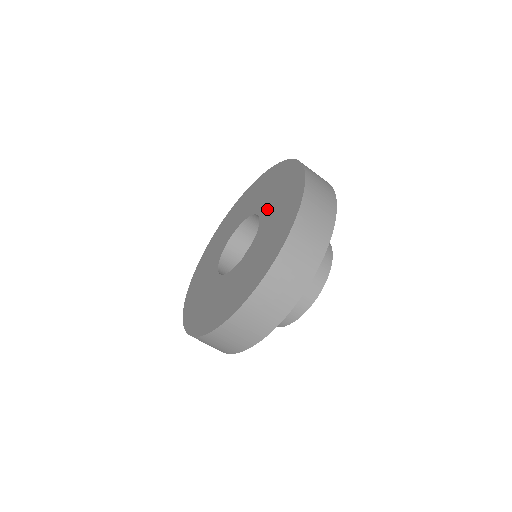
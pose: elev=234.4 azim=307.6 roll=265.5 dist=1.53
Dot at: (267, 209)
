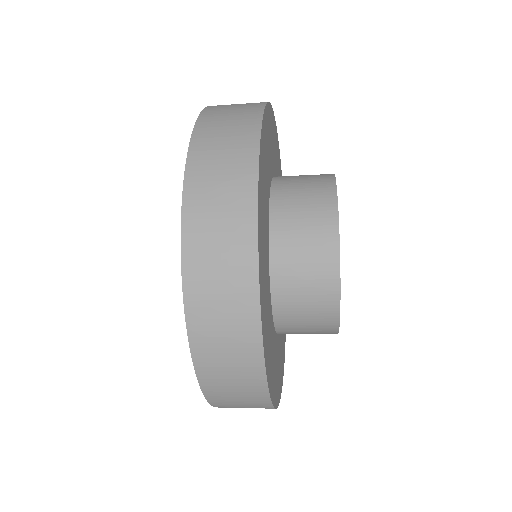
Dot at: occluded
